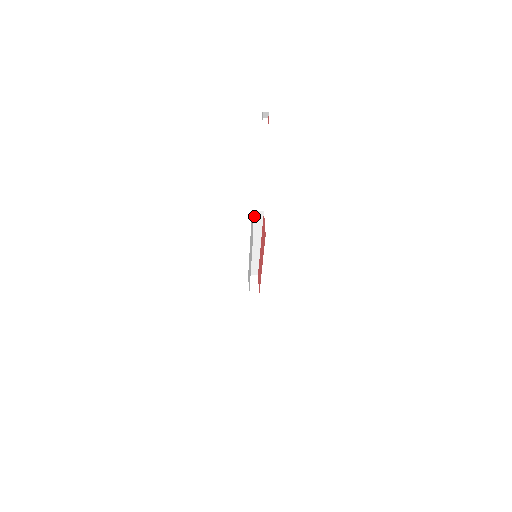
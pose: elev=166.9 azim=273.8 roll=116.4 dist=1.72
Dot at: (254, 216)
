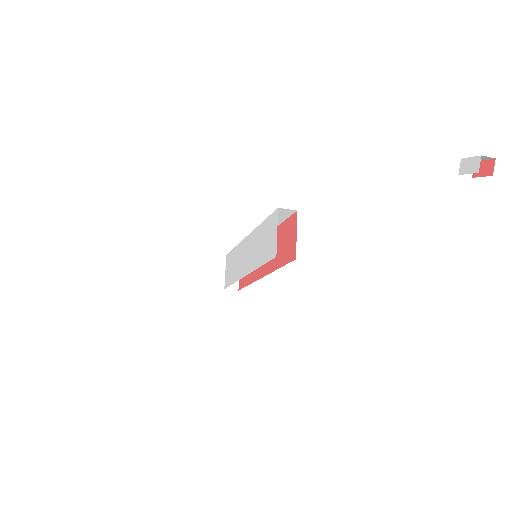
Dot at: occluded
